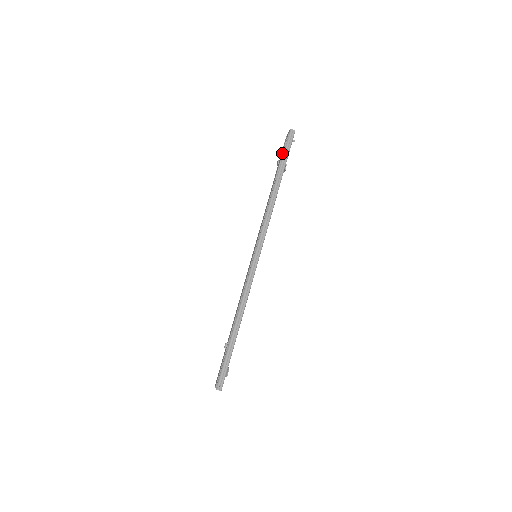
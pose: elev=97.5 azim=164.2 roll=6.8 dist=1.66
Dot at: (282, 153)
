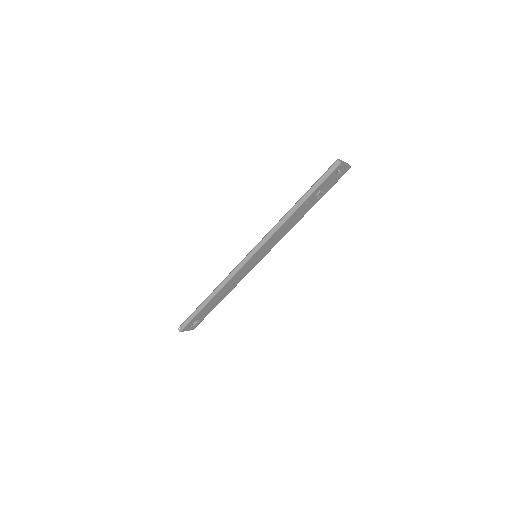
Dot at: occluded
